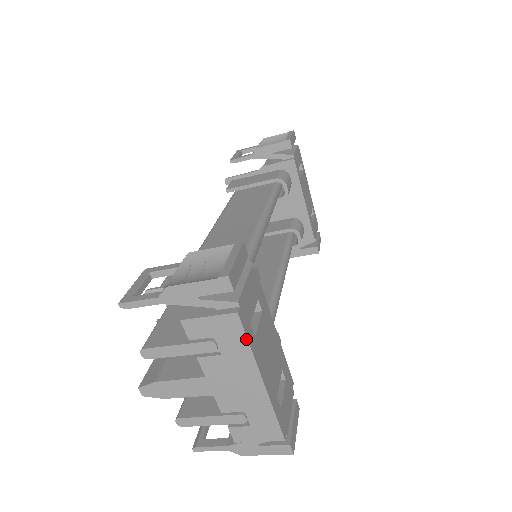
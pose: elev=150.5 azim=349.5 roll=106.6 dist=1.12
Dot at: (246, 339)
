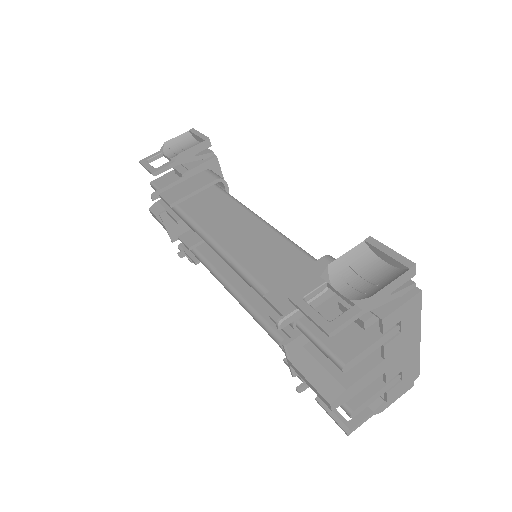
Dot at: (420, 309)
